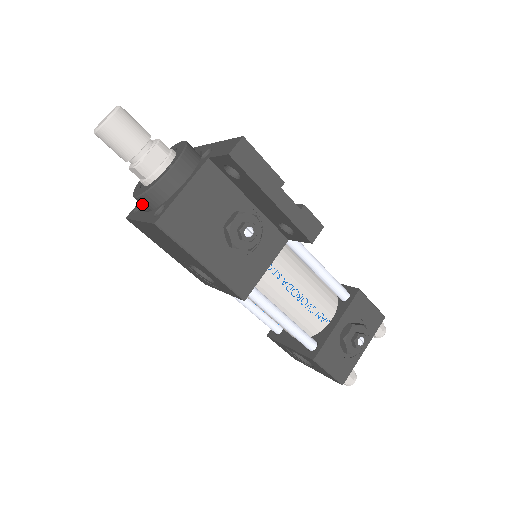
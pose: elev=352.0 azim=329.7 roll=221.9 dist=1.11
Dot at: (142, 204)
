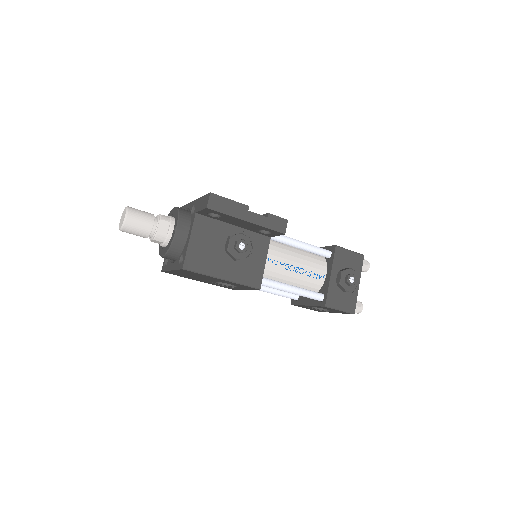
Dot at: occluded
